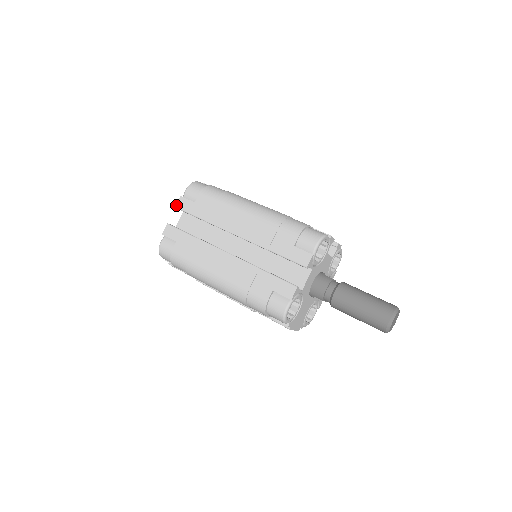
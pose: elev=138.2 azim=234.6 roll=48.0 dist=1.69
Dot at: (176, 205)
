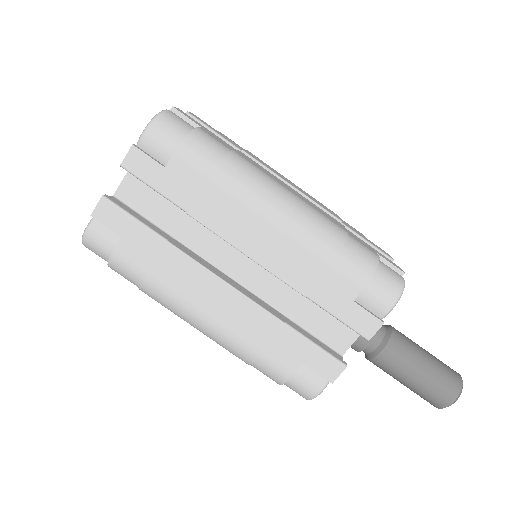
Dot at: (122, 162)
